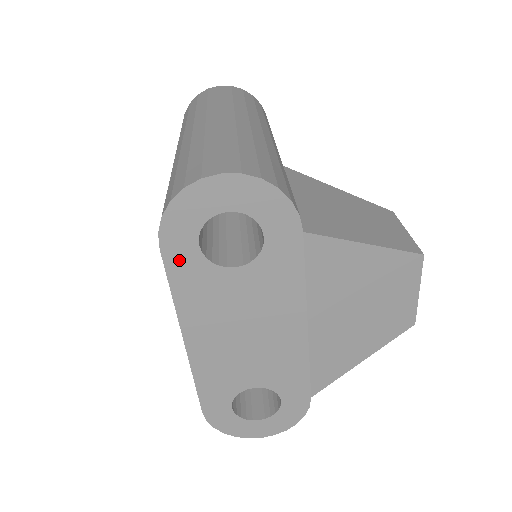
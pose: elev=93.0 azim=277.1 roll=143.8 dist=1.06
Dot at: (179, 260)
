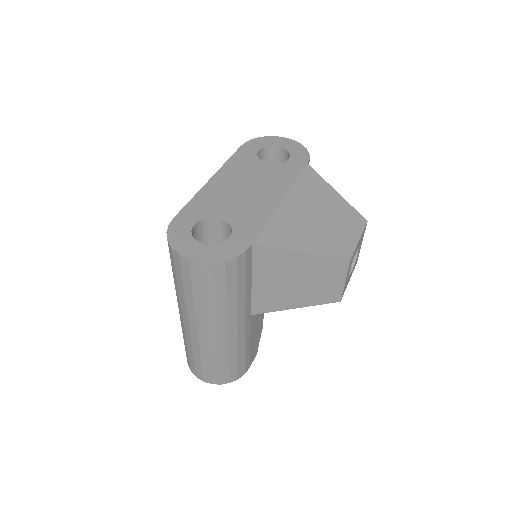
Dot at: (245, 152)
